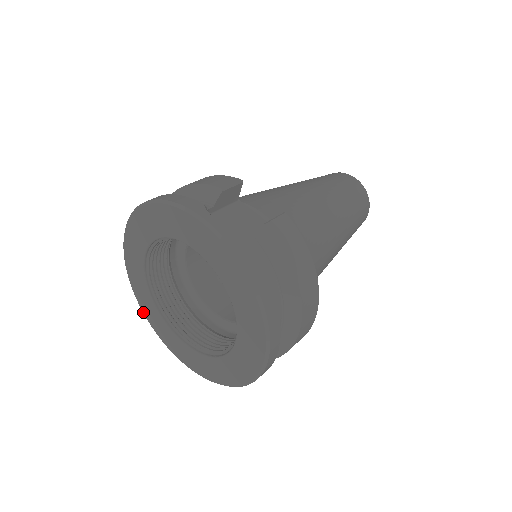
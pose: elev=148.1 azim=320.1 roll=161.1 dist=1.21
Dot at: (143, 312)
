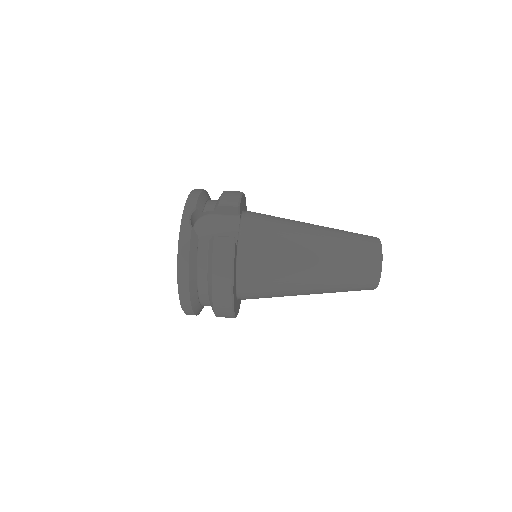
Dot at: occluded
